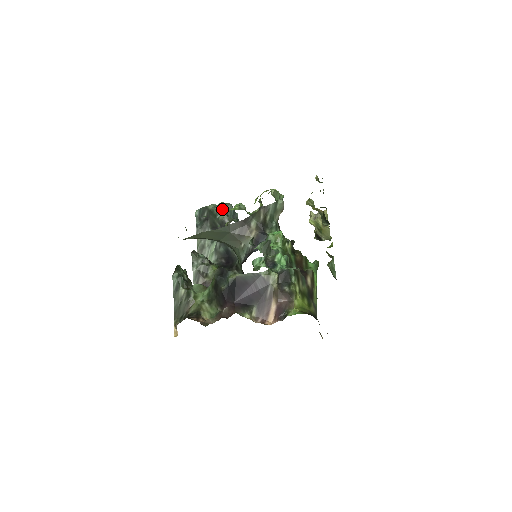
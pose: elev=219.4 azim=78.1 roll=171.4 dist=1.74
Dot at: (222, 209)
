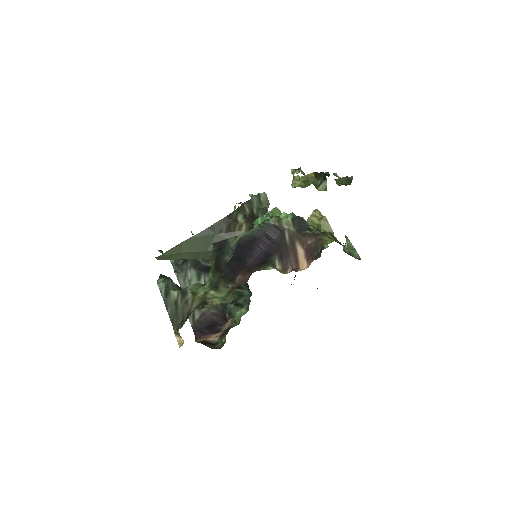
Dot at: occluded
